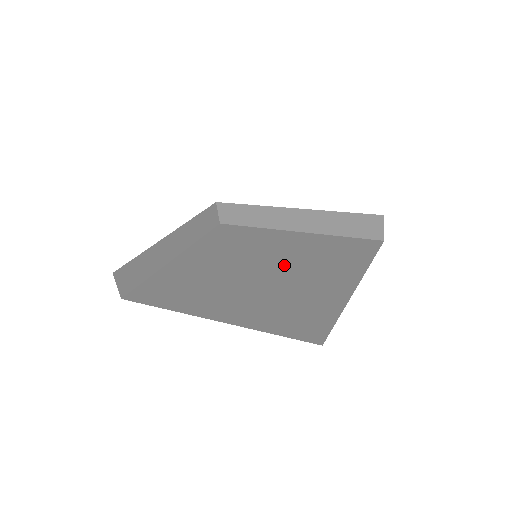
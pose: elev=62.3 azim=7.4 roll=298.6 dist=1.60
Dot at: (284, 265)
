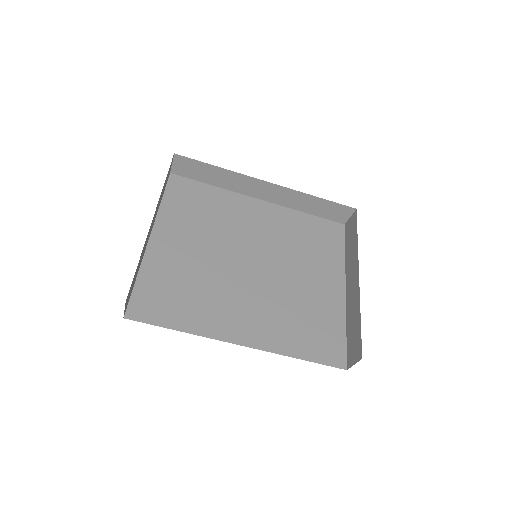
Dot at: (274, 259)
